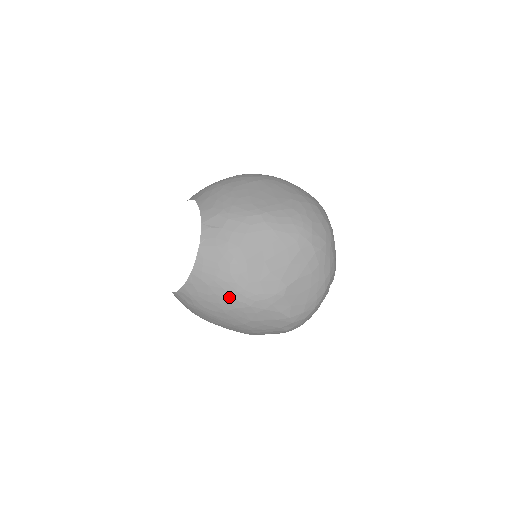
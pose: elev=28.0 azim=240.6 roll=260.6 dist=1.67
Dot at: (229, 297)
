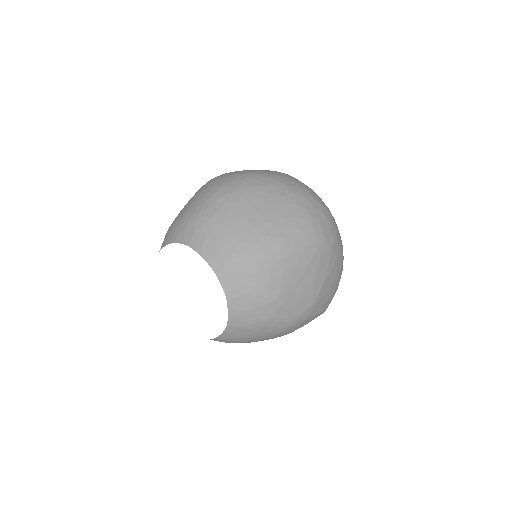
Dot at: (272, 329)
